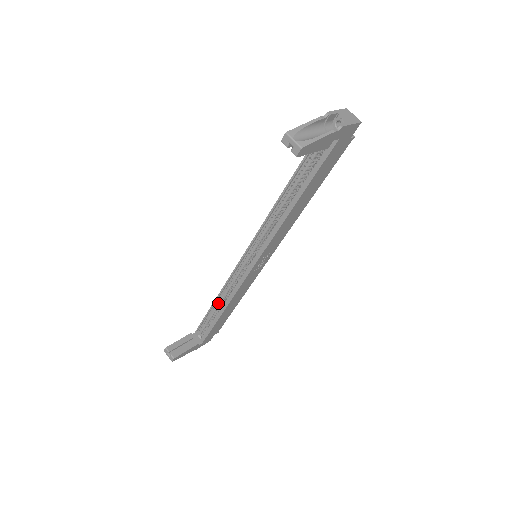
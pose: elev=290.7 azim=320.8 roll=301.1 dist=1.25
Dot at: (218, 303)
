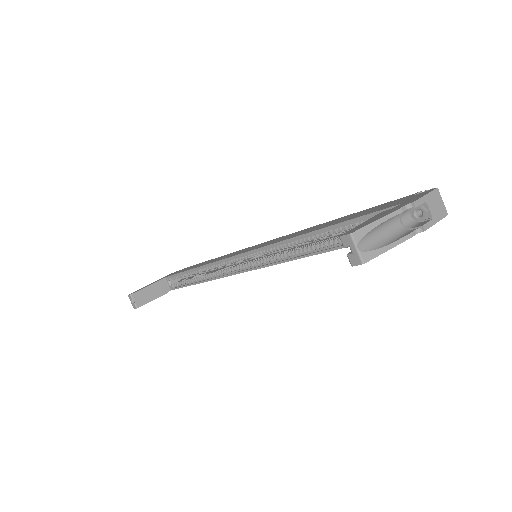
Dot at: (199, 271)
